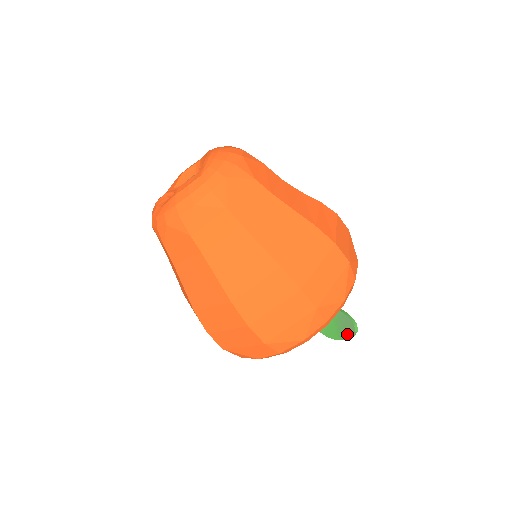
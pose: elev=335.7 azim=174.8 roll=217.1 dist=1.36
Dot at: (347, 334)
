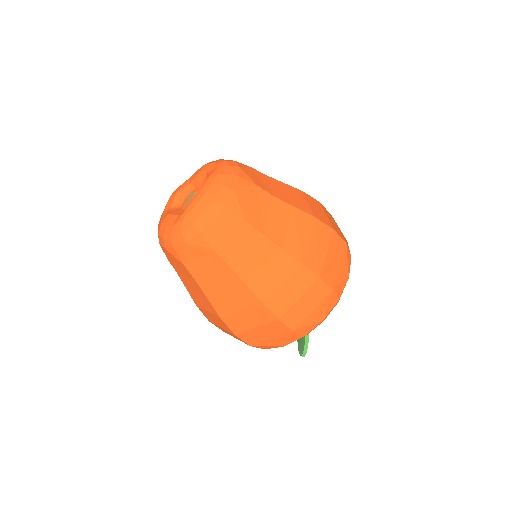
Dot at: (300, 350)
